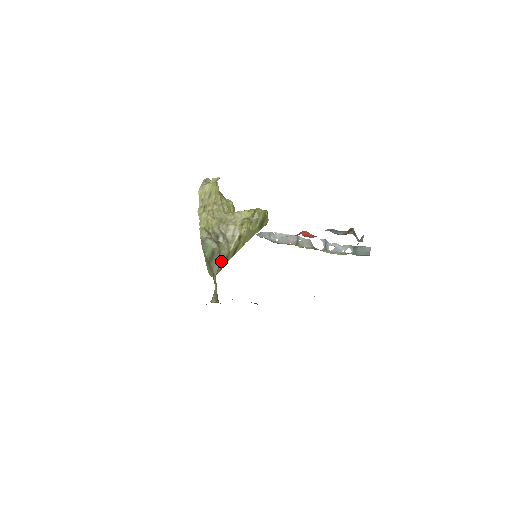
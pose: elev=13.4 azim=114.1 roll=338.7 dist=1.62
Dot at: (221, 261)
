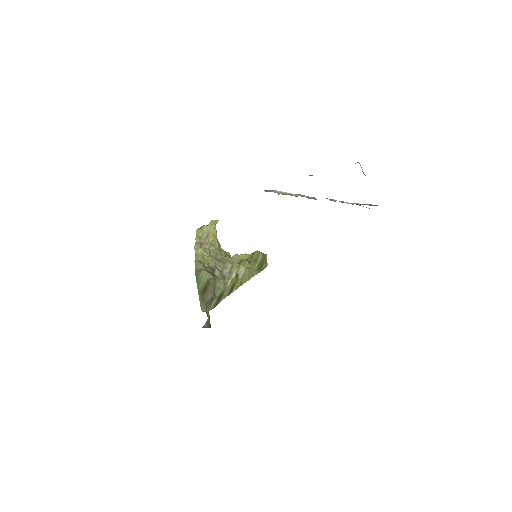
Dot at: (216, 294)
